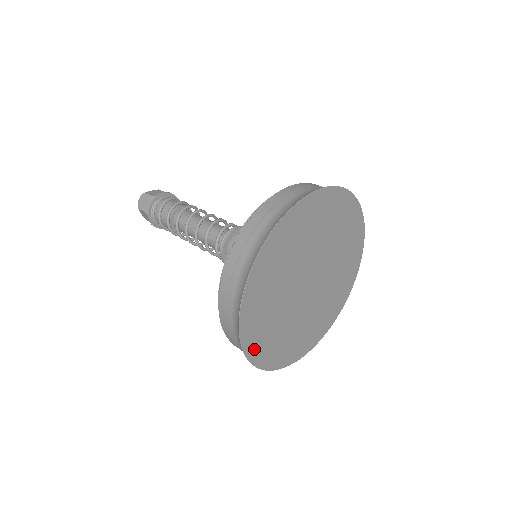
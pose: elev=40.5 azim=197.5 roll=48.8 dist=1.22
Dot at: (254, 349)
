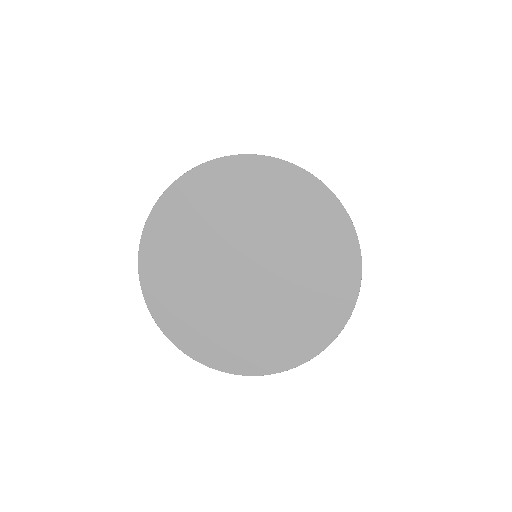
Dot at: (167, 208)
